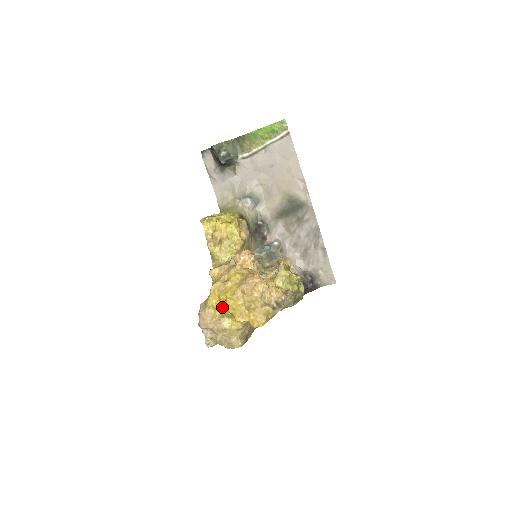
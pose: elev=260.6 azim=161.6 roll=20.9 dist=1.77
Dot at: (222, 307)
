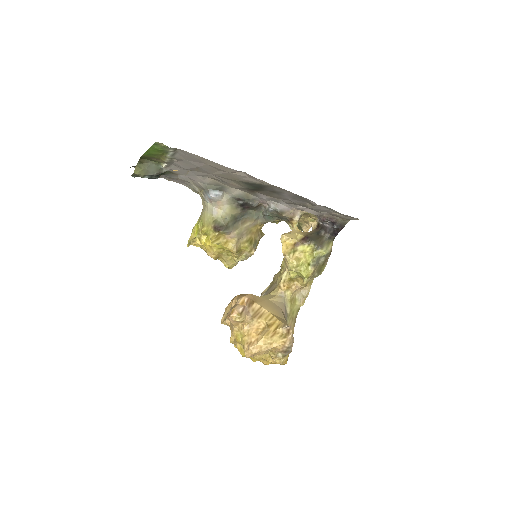
Dot at: occluded
